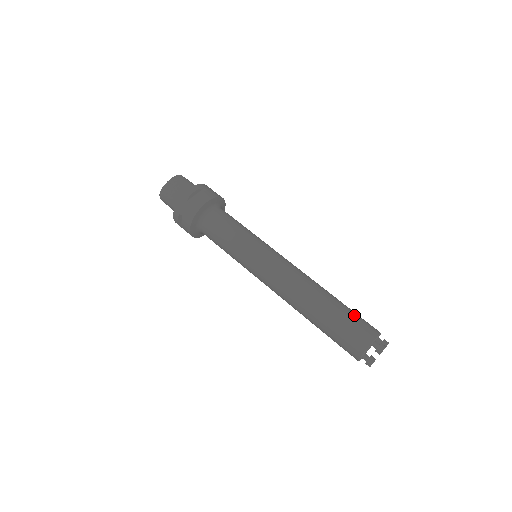
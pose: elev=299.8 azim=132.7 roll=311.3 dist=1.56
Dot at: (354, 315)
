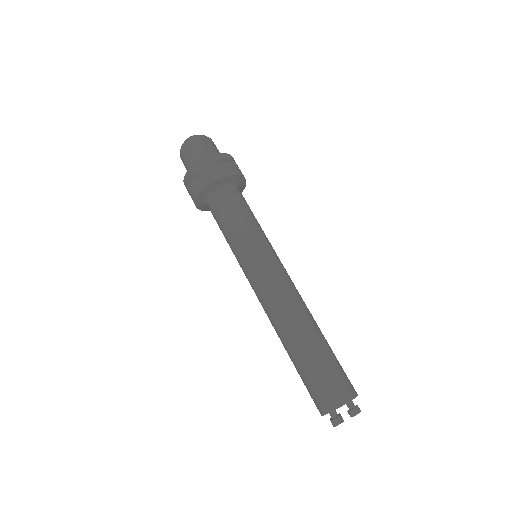
Dot at: (317, 375)
